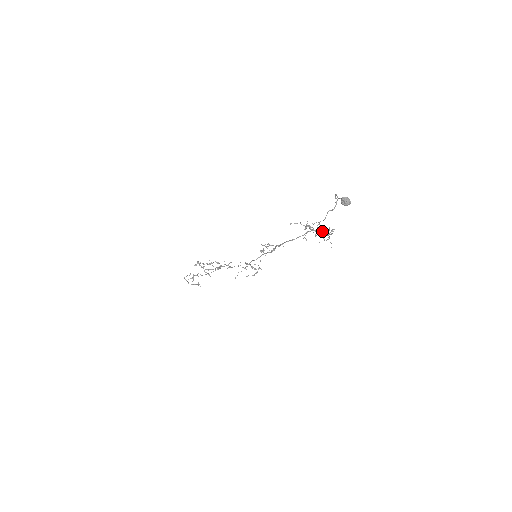
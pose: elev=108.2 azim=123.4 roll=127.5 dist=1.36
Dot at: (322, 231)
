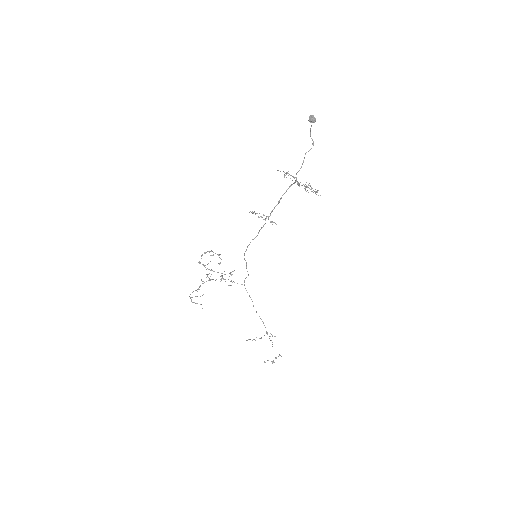
Dot at: (305, 184)
